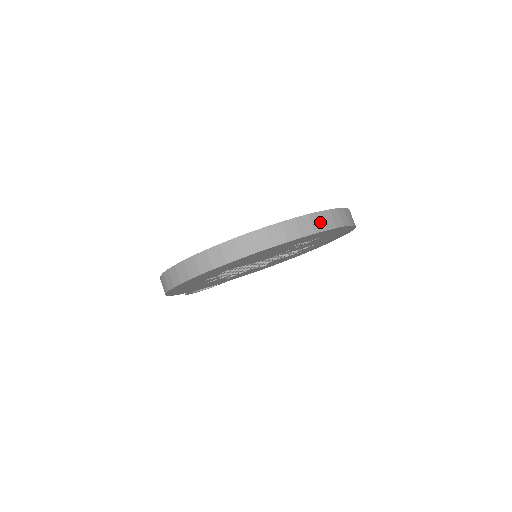
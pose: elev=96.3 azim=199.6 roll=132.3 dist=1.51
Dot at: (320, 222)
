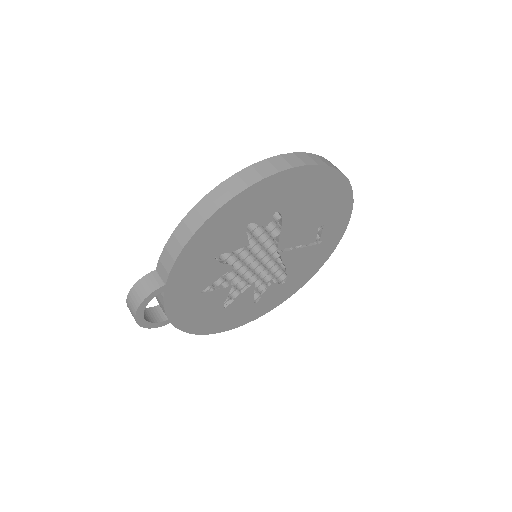
Dot at: occluded
